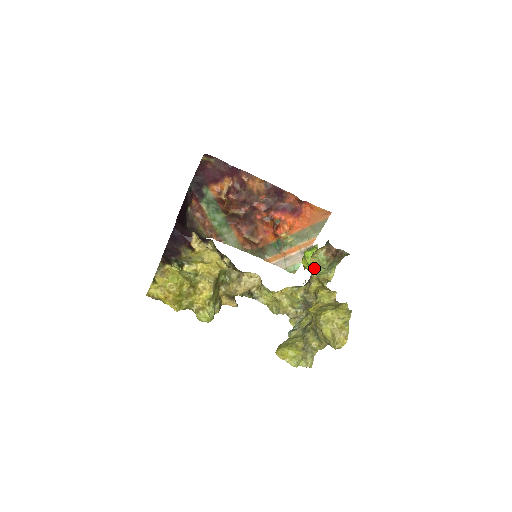
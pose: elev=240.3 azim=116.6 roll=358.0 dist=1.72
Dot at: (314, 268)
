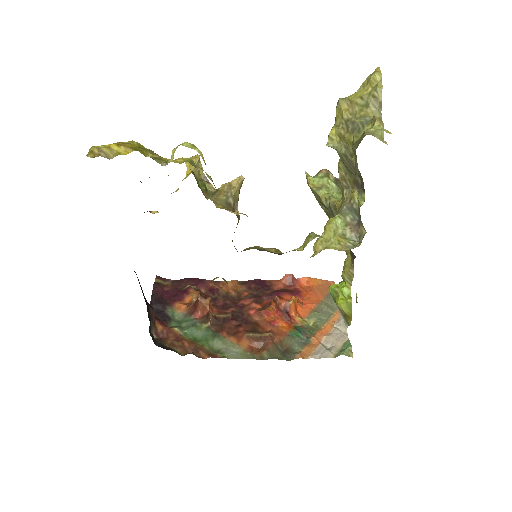
Dot at: (321, 189)
